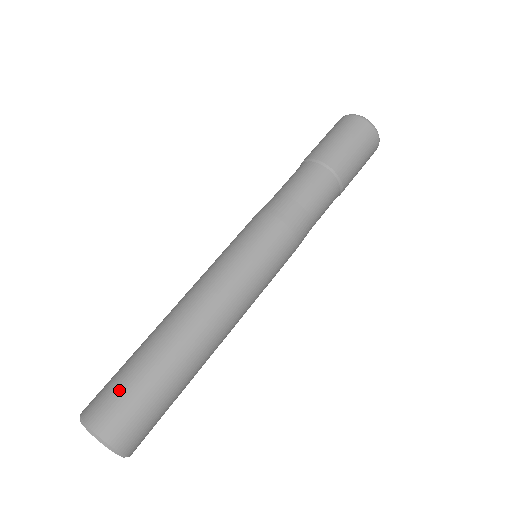
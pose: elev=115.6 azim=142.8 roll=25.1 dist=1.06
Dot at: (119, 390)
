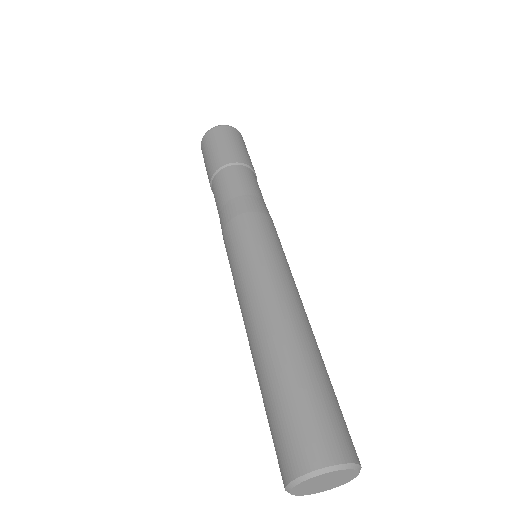
Dot at: (313, 414)
